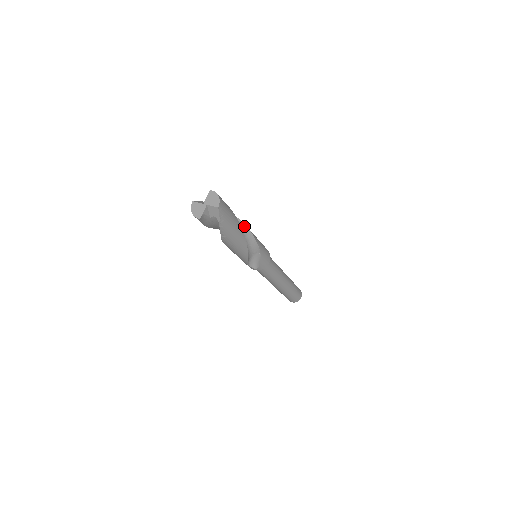
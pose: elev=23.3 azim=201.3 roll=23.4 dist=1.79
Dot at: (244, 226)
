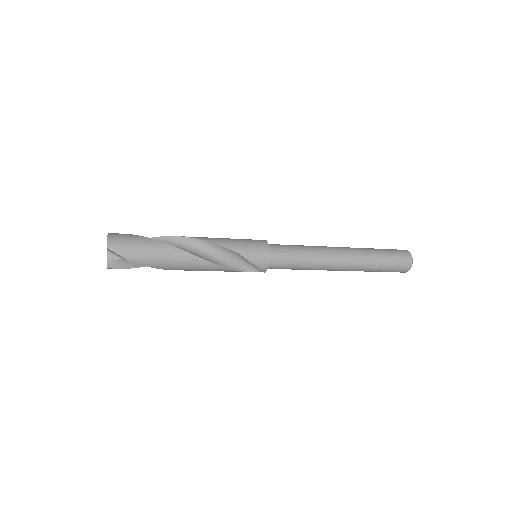
Dot at: (190, 239)
